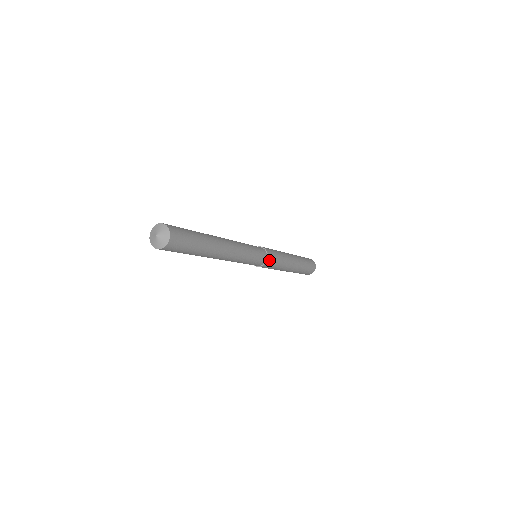
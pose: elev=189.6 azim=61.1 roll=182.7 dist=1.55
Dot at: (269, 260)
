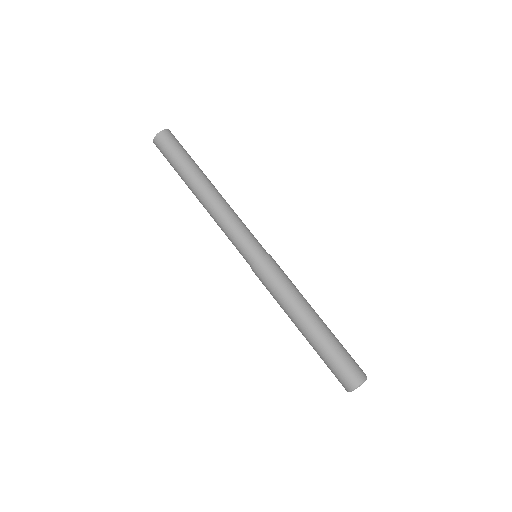
Dot at: (270, 259)
